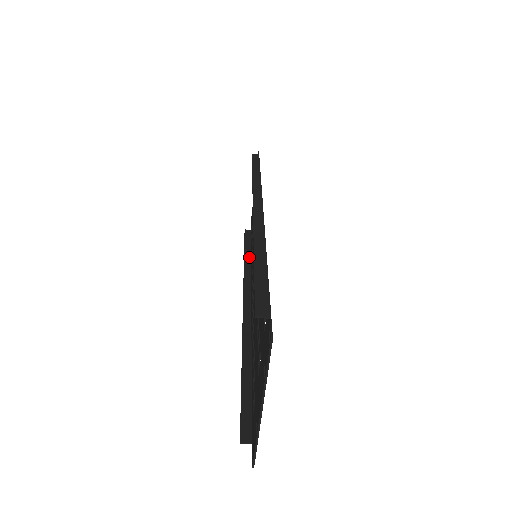
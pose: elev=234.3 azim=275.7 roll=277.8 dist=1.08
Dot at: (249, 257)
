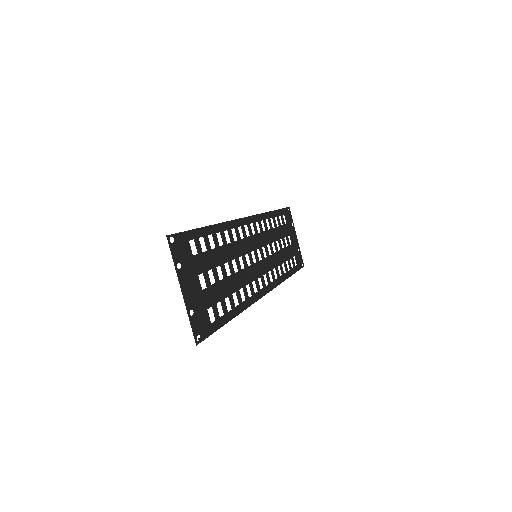
Dot at: occluded
